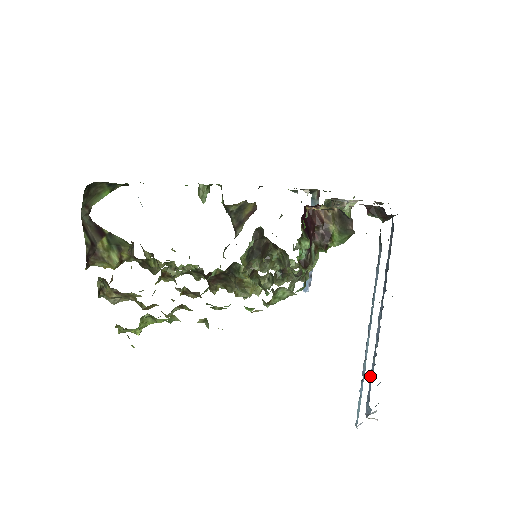
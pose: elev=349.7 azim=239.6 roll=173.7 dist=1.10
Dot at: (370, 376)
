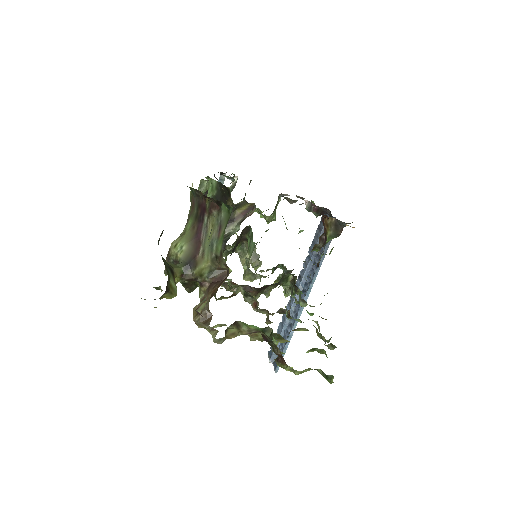
Dot at: (282, 332)
